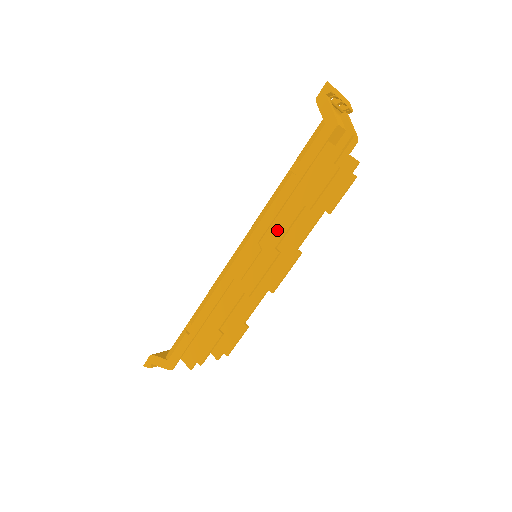
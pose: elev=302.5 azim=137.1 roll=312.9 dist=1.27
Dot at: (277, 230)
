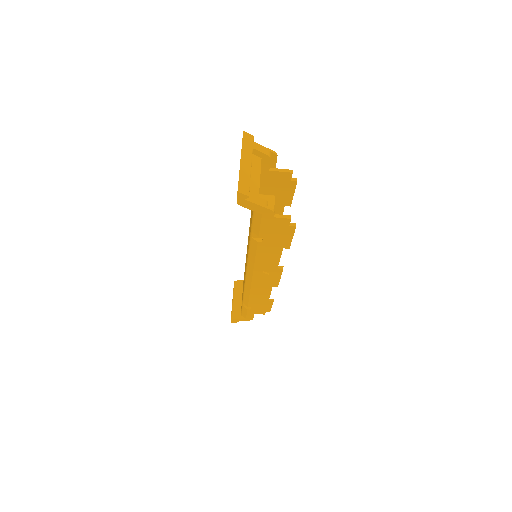
Dot at: (271, 262)
